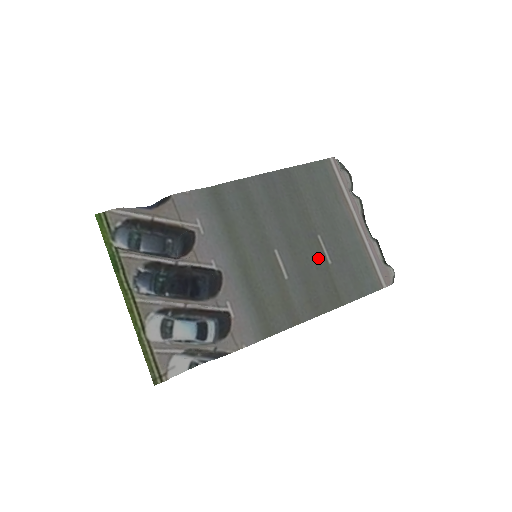
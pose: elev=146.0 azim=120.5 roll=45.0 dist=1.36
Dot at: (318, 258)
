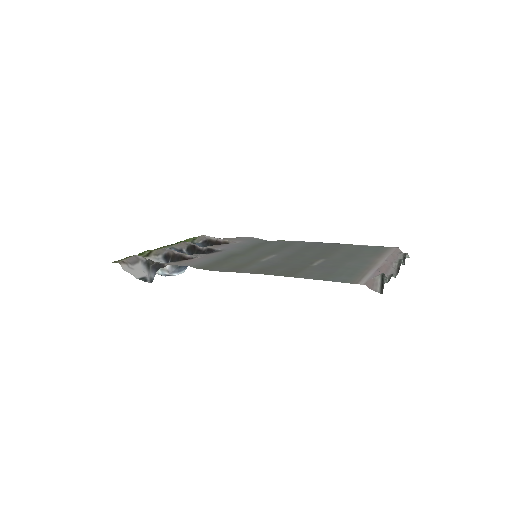
Dot at: (306, 263)
